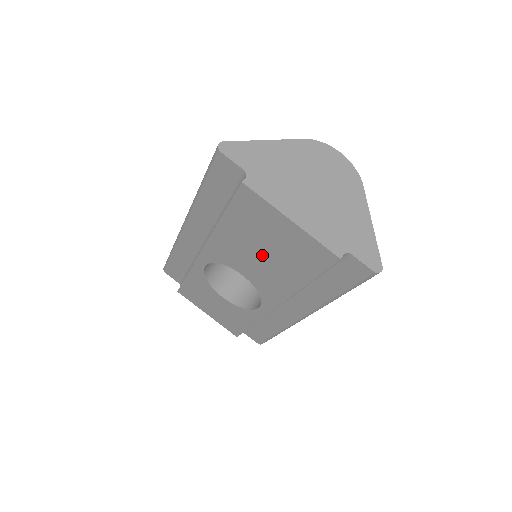
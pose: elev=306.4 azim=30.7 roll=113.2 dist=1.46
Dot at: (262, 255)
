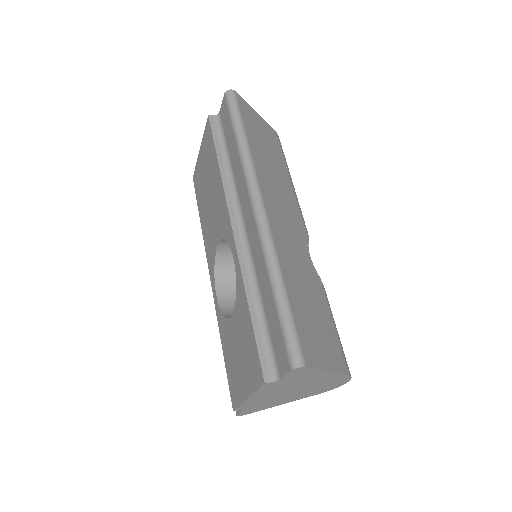
Dot at: (210, 199)
